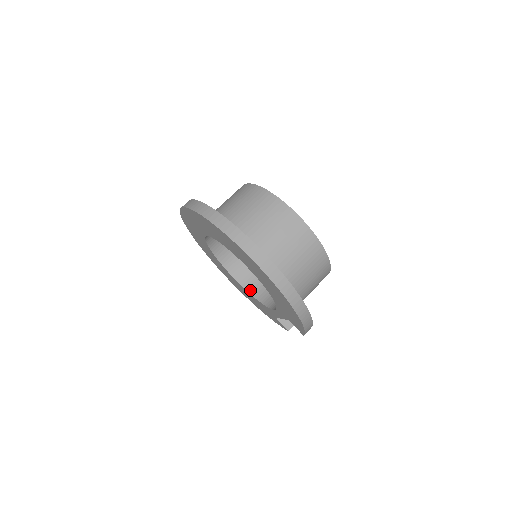
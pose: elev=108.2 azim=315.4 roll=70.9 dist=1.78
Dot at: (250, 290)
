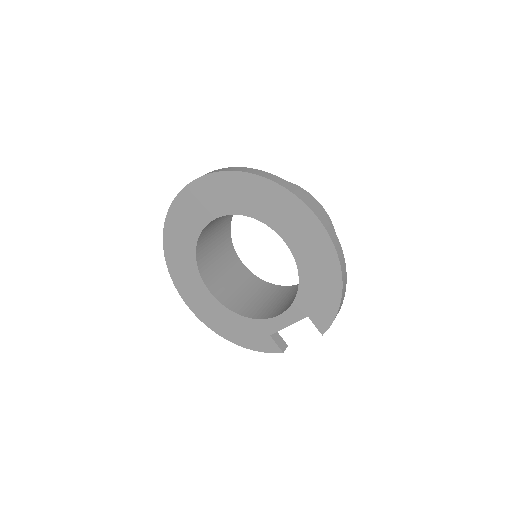
Dot at: (233, 309)
